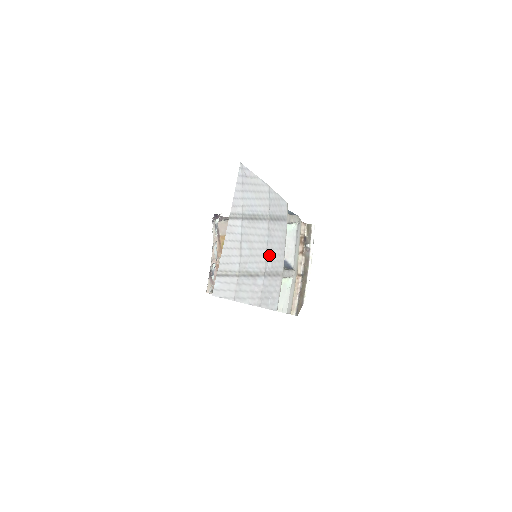
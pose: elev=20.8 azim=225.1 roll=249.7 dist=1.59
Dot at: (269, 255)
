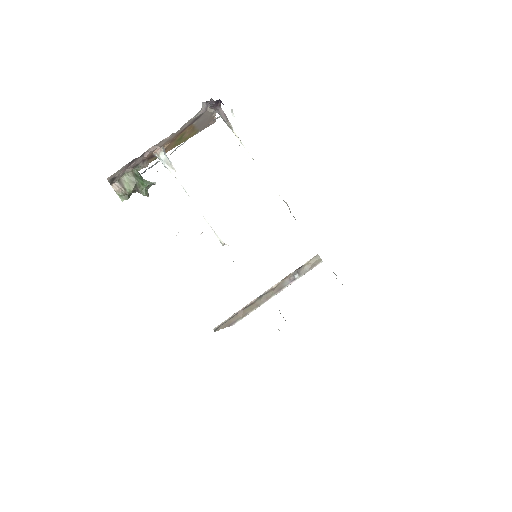
Dot at: occluded
